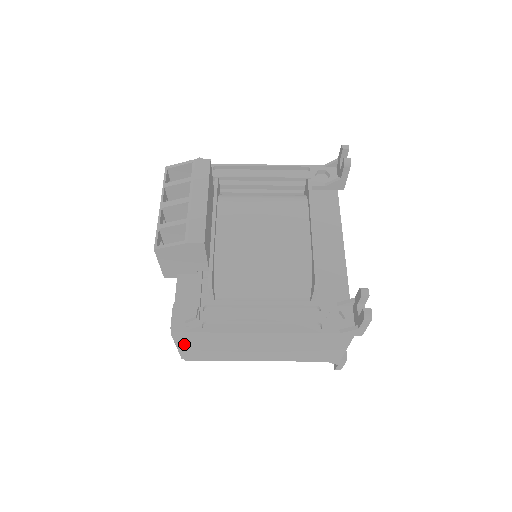
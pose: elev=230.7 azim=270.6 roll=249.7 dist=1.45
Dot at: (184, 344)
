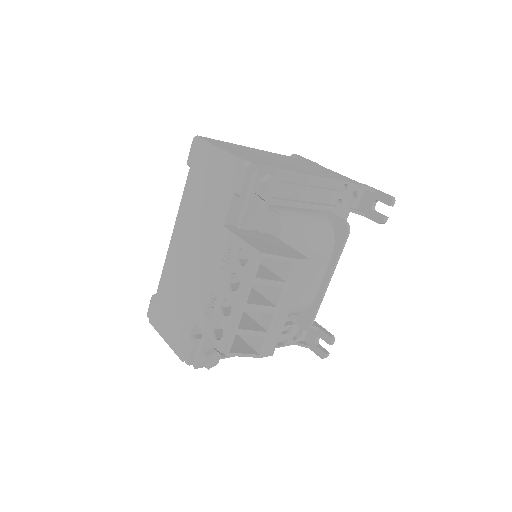
Dot at: occluded
